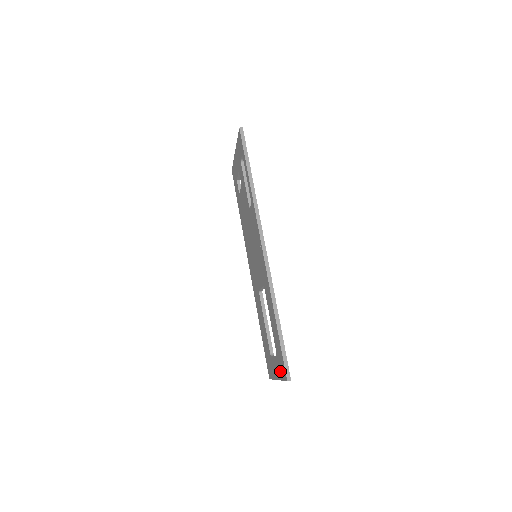
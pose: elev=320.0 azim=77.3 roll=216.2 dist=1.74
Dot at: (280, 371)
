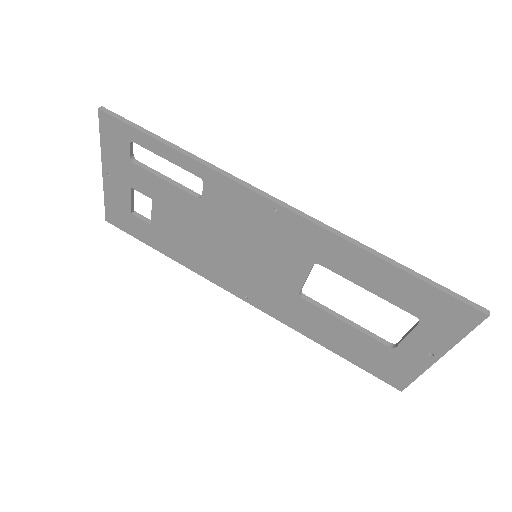
Dot at: (448, 331)
